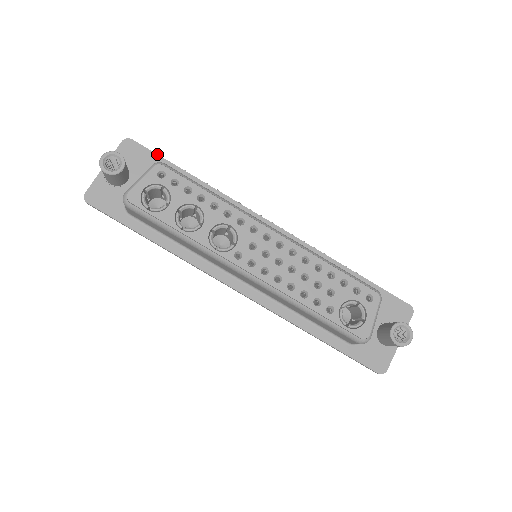
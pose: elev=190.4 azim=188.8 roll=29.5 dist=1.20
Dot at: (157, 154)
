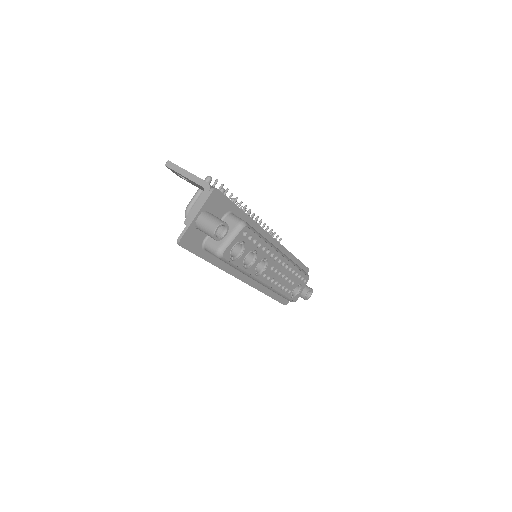
Dot at: (230, 200)
